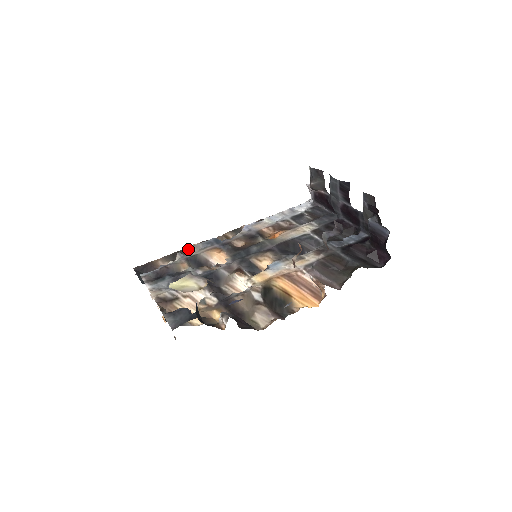
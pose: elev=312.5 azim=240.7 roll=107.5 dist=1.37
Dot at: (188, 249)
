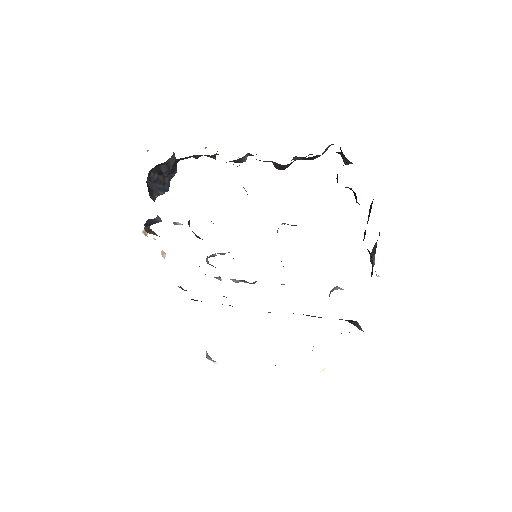
Dot at: occluded
